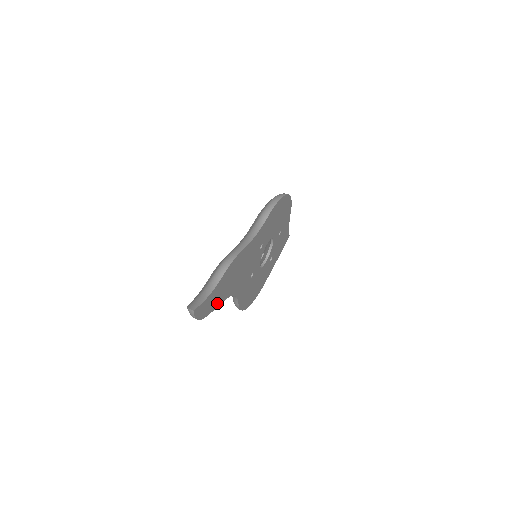
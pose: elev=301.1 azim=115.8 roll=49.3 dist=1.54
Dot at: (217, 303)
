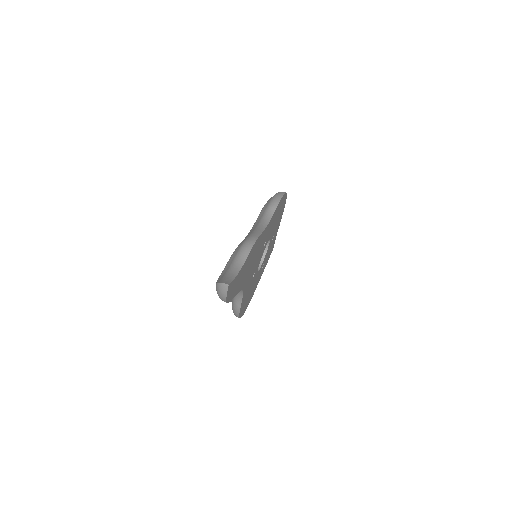
Dot at: (236, 291)
